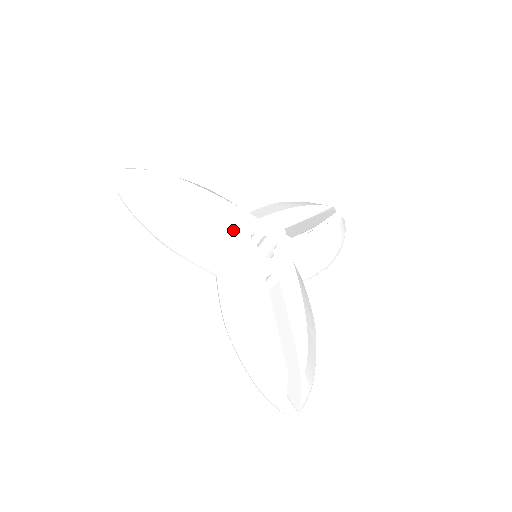
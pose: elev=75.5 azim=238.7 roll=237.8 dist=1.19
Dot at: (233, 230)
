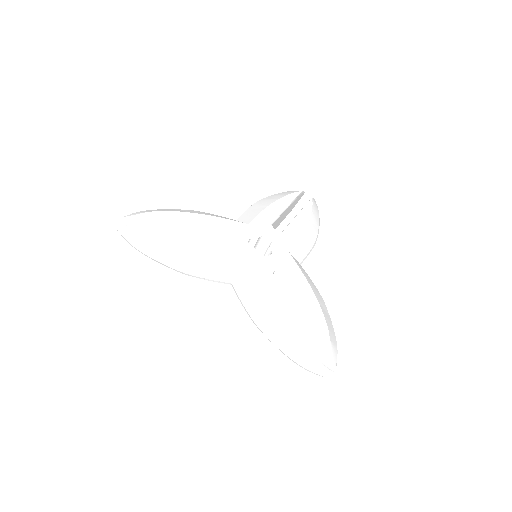
Dot at: (233, 242)
